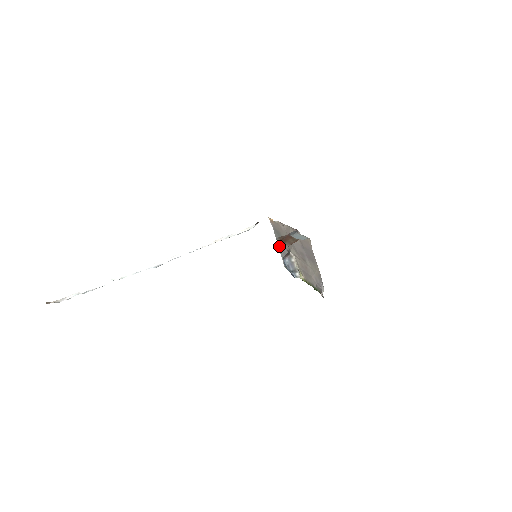
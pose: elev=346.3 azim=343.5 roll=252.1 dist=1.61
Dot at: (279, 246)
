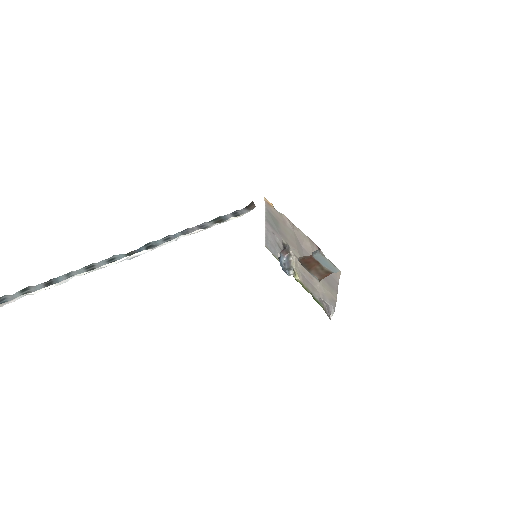
Dot at: (267, 228)
